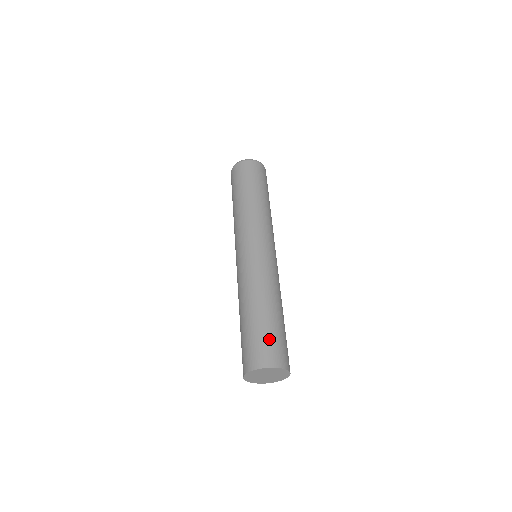
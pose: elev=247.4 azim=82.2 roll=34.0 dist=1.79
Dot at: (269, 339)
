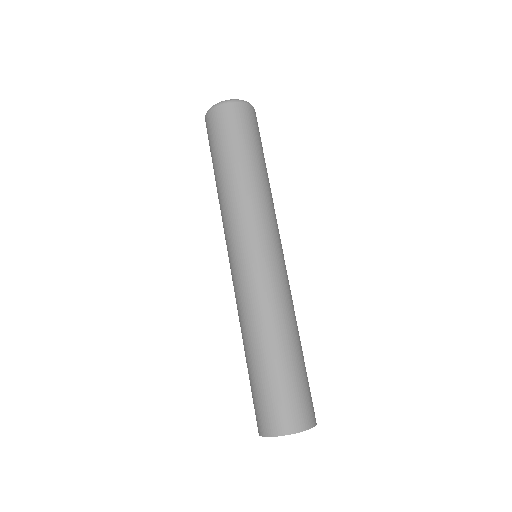
Dot at: (282, 395)
